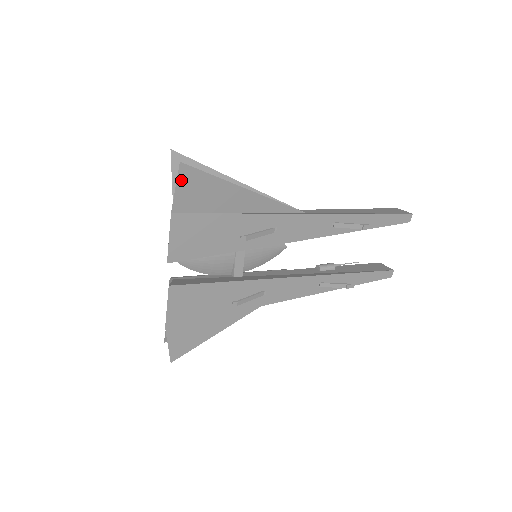
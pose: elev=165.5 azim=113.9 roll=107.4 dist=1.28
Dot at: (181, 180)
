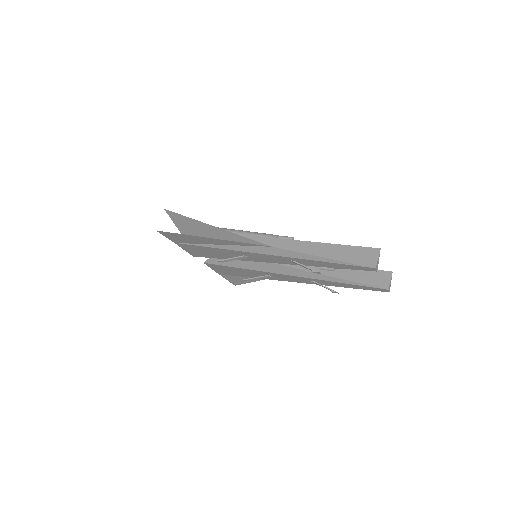
Dot at: (165, 235)
